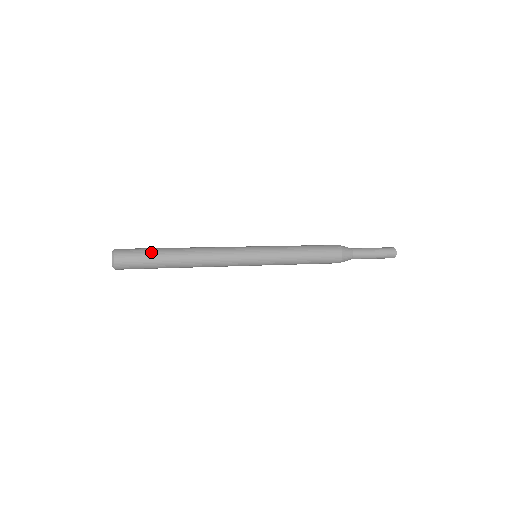
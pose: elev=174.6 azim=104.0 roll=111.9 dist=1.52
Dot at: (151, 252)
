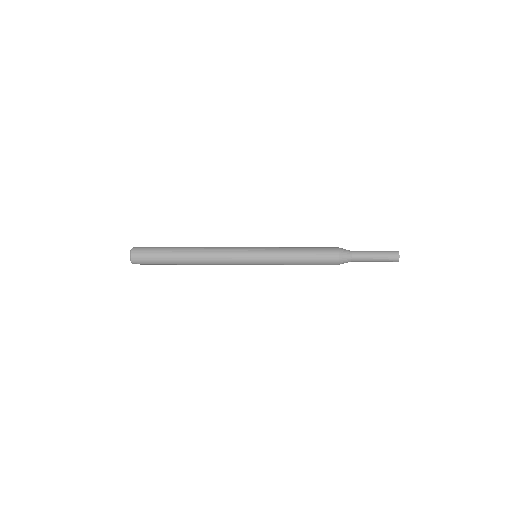
Dot at: (161, 258)
